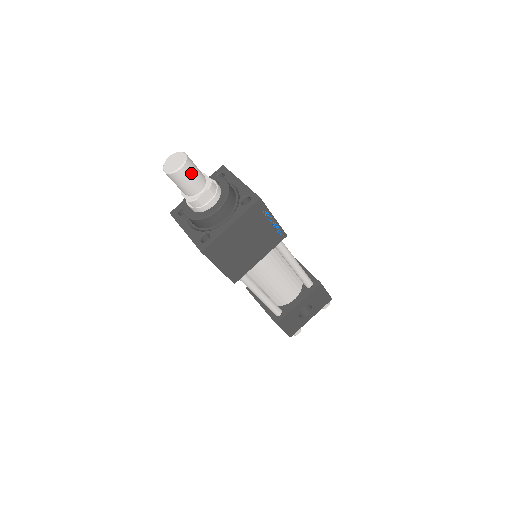
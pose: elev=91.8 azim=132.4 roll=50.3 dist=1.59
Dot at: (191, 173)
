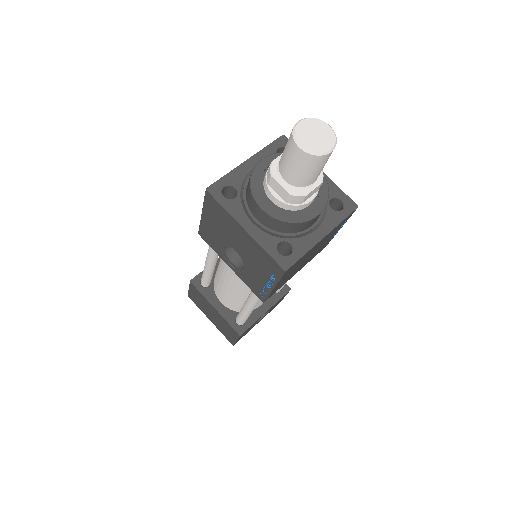
Dot at: occluded
